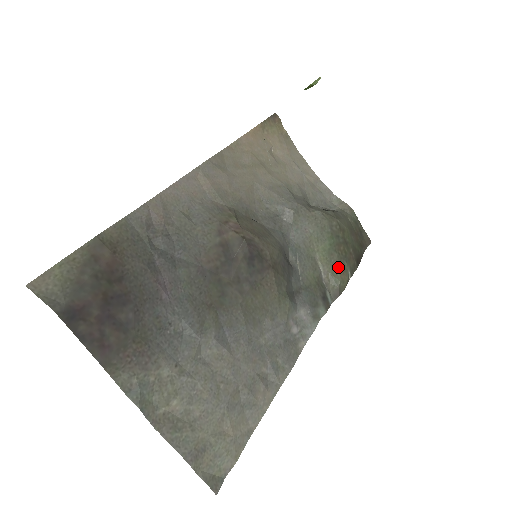
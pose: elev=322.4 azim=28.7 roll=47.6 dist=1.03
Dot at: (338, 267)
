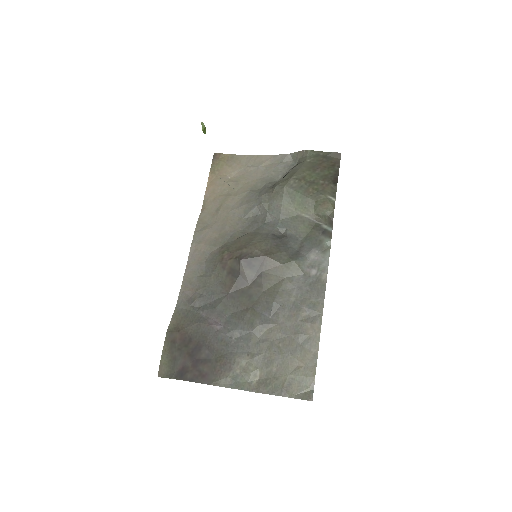
Dot at: (317, 205)
